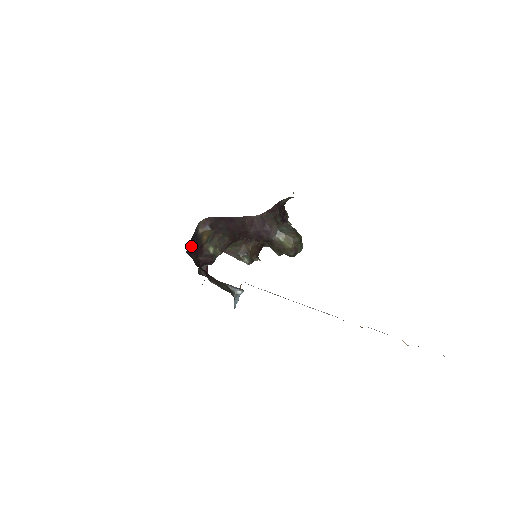
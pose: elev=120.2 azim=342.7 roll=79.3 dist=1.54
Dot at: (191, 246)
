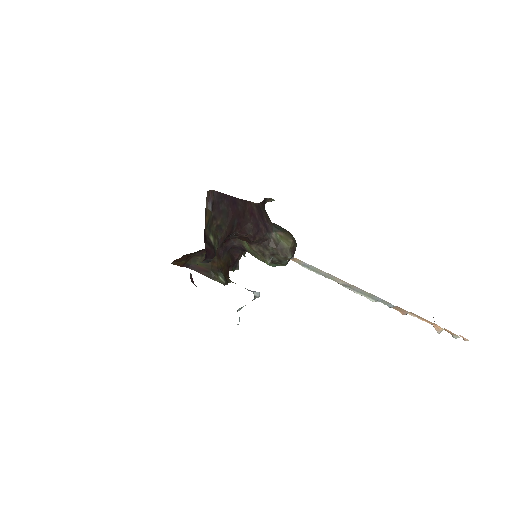
Dot at: occluded
